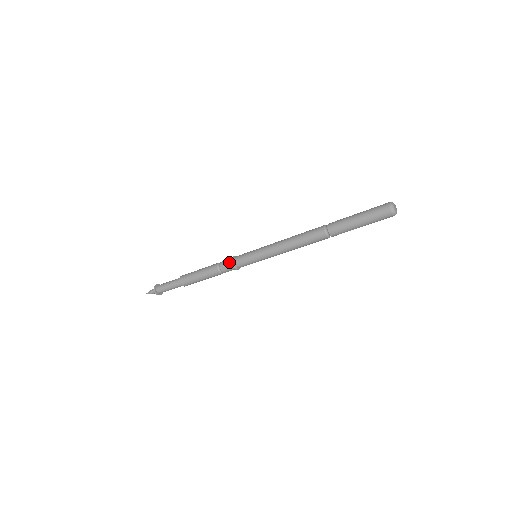
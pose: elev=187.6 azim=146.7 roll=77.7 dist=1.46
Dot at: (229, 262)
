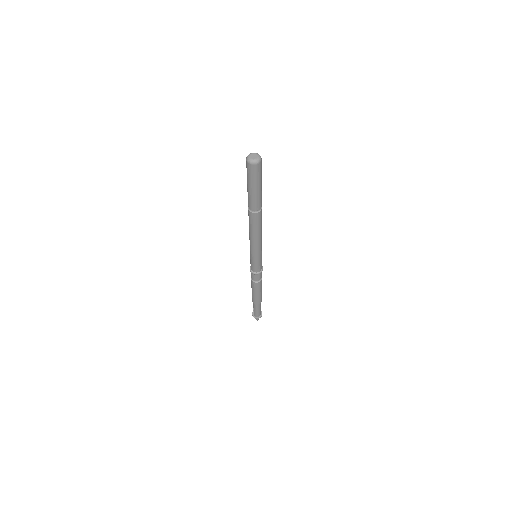
Dot at: occluded
